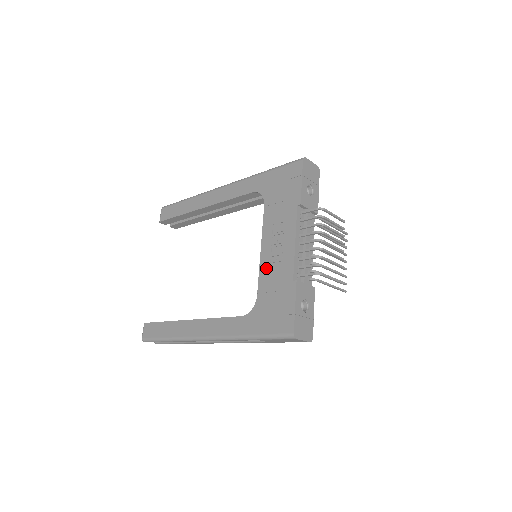
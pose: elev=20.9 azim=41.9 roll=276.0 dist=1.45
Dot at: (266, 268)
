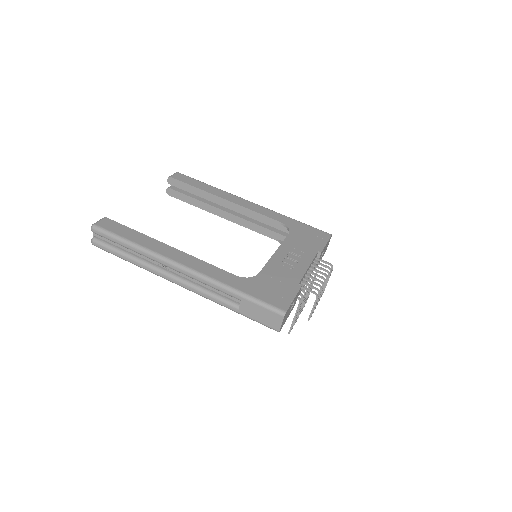
Dot at: (276, 264)
